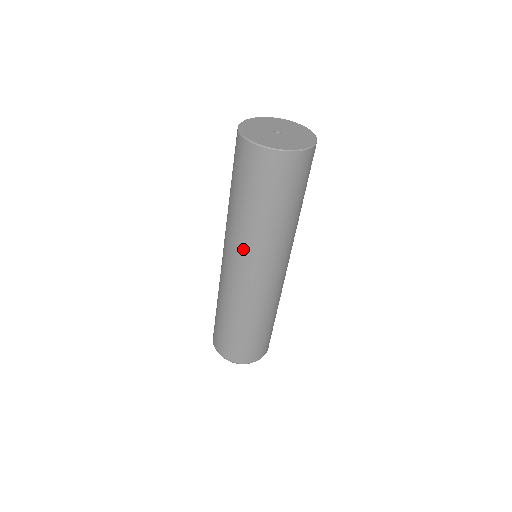
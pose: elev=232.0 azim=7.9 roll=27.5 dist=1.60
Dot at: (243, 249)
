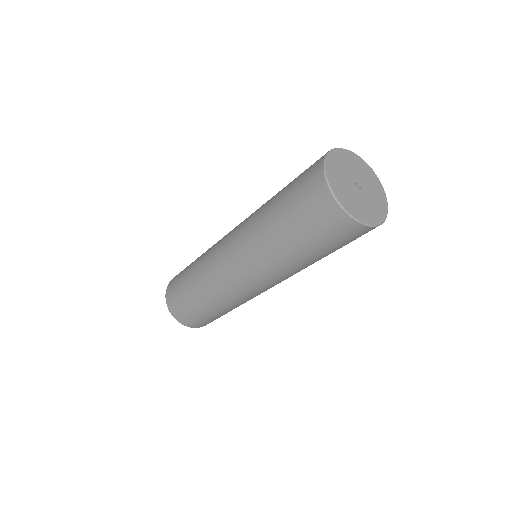
Dot at: (245, 240)
